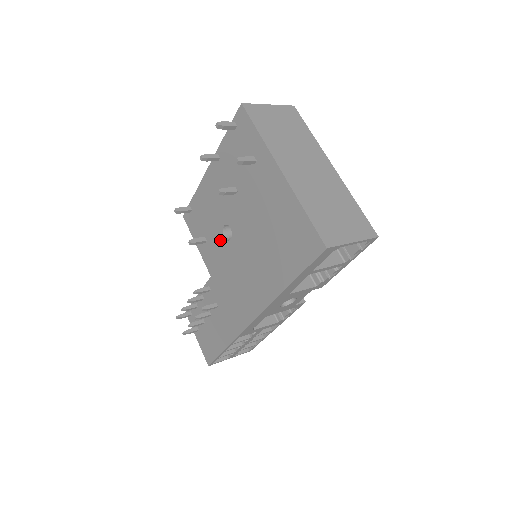
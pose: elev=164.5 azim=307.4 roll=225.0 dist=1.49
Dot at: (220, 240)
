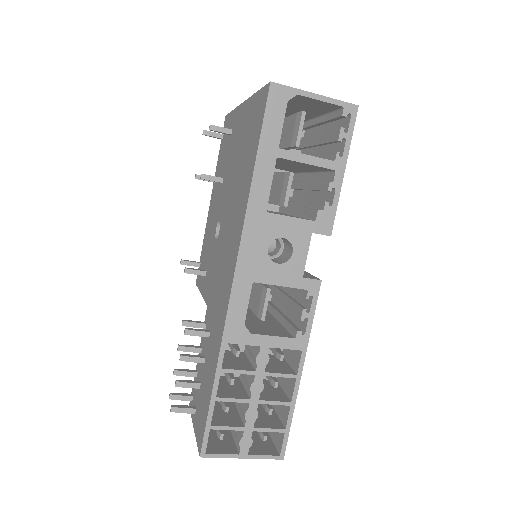
Dot at: (214, 248)
